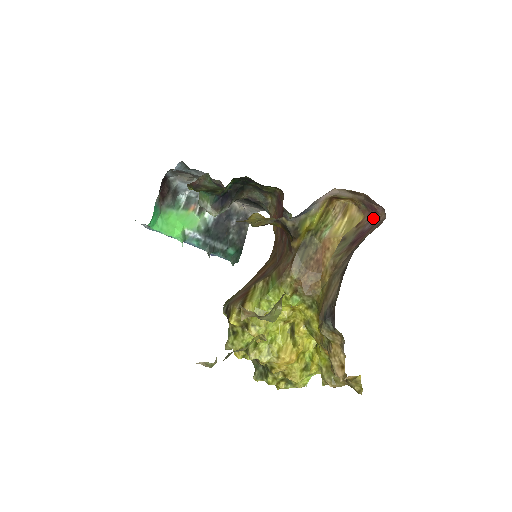
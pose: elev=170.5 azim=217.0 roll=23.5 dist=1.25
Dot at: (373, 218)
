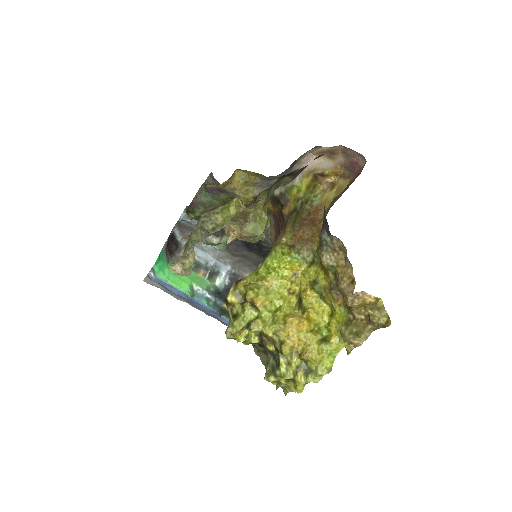
Dot at: (357, 174)
